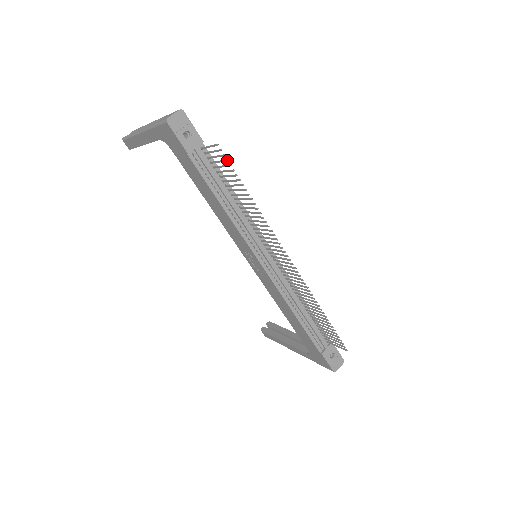
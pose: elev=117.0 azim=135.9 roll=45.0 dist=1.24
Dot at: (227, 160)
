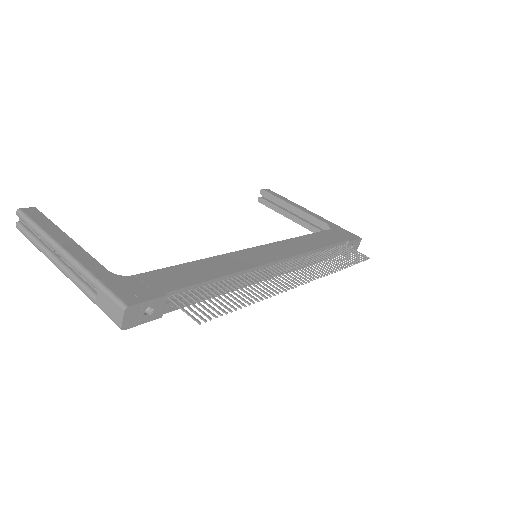
Dot at: occluded
